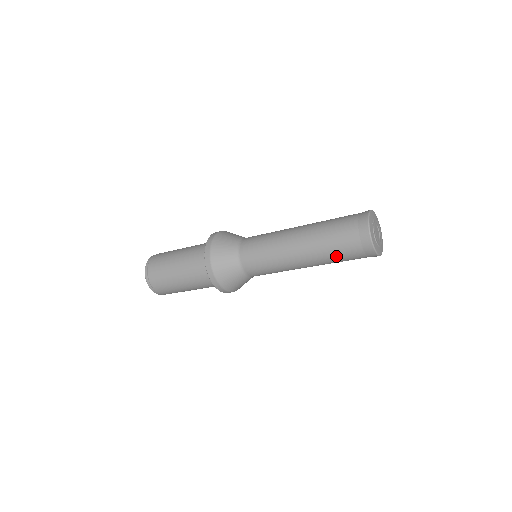
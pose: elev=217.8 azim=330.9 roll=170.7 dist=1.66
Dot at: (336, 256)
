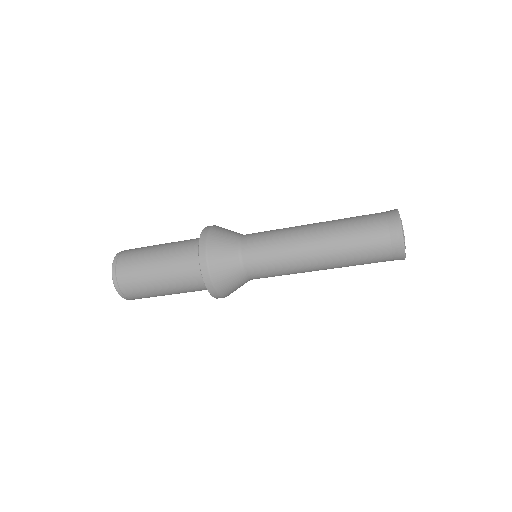
Dot at: (355, 235)
